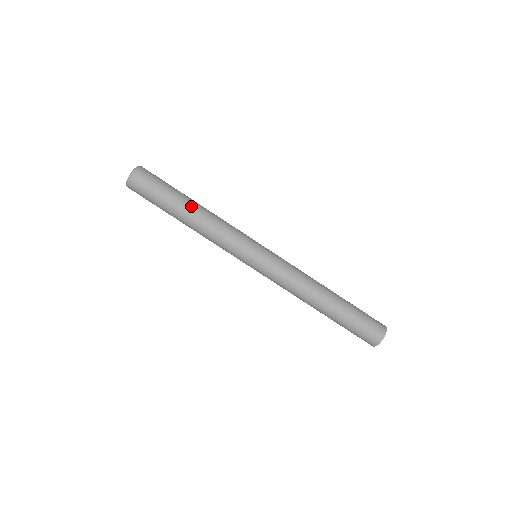
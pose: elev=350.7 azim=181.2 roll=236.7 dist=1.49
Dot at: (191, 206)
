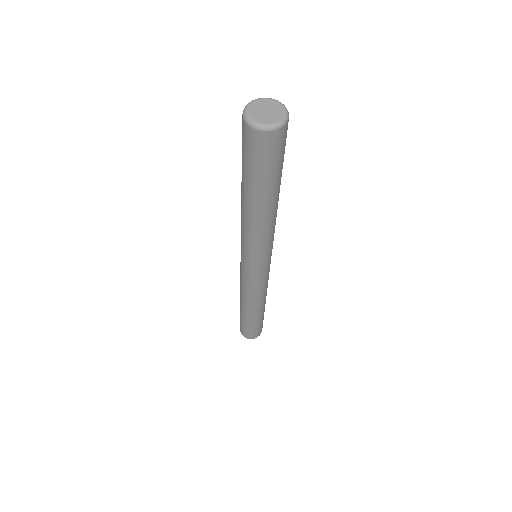
Dot at: (265, 206)
